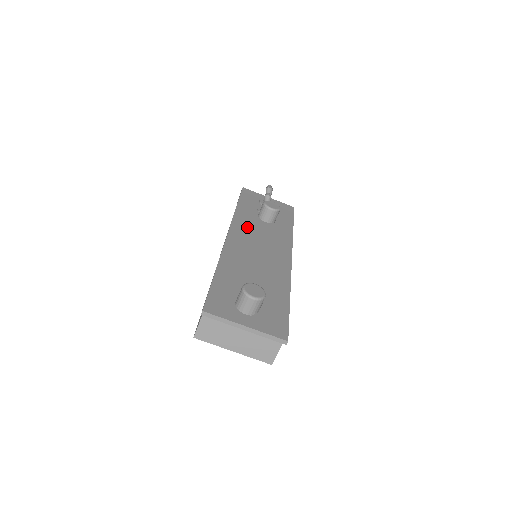
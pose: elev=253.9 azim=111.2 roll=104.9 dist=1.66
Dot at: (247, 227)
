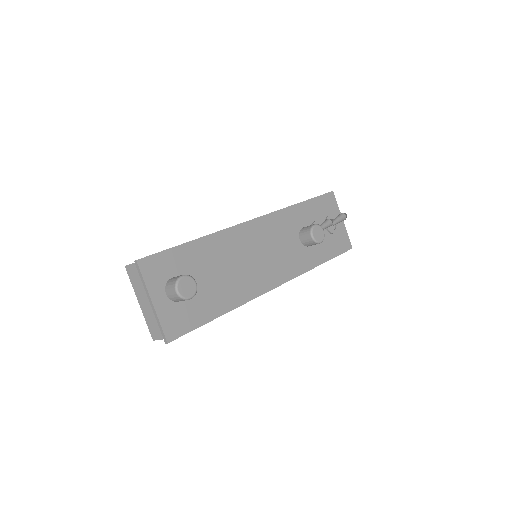
Dot at: (280, 228)
